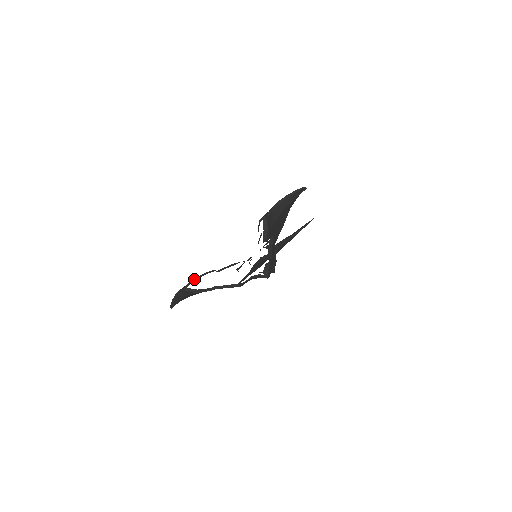
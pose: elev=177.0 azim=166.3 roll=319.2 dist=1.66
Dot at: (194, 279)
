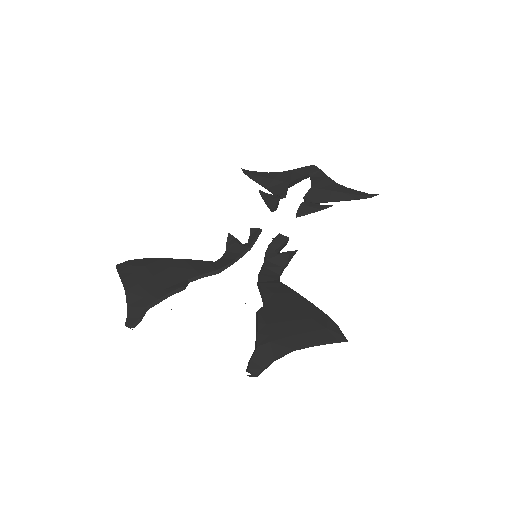
Dot at: (146, 308)
